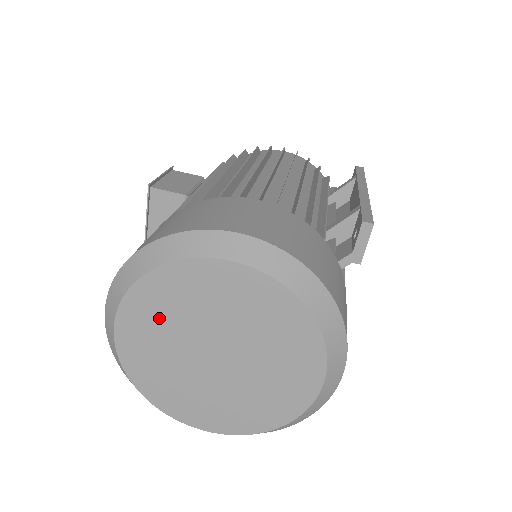
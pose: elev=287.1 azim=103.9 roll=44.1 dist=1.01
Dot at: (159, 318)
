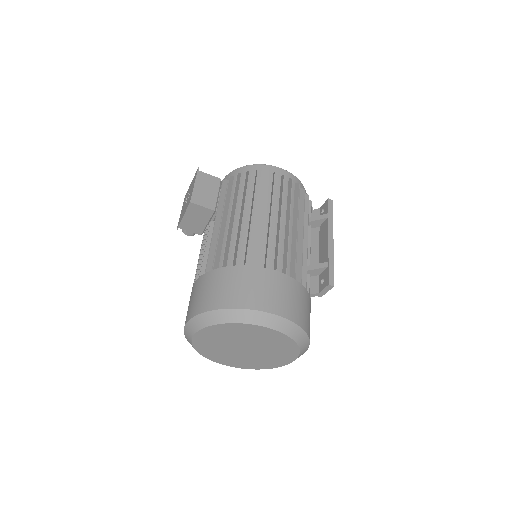
Dot at: (221, 335)
